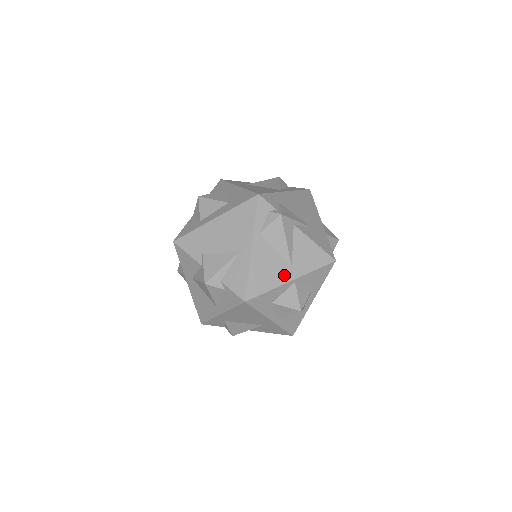
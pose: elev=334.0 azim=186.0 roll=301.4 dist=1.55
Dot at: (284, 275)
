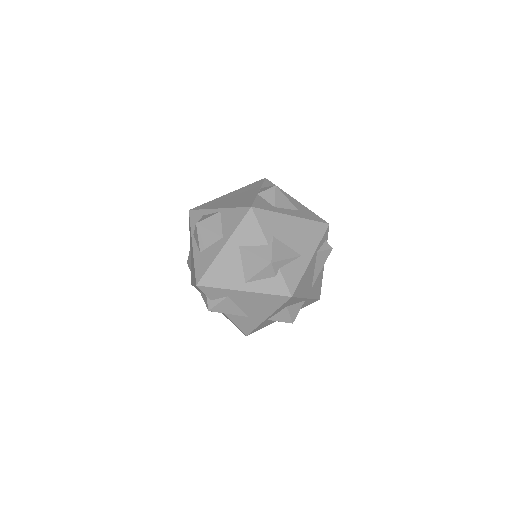
Dot at: (308, 291)
